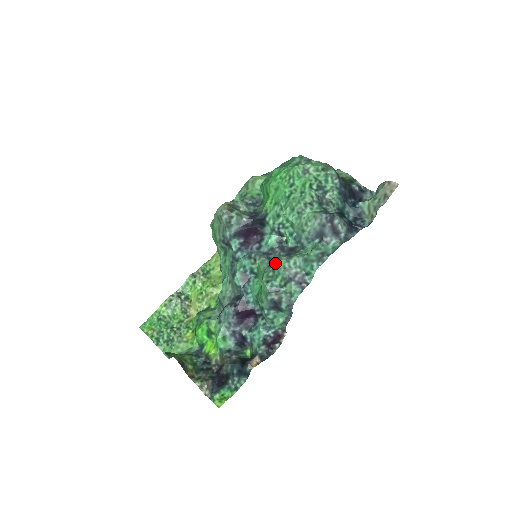
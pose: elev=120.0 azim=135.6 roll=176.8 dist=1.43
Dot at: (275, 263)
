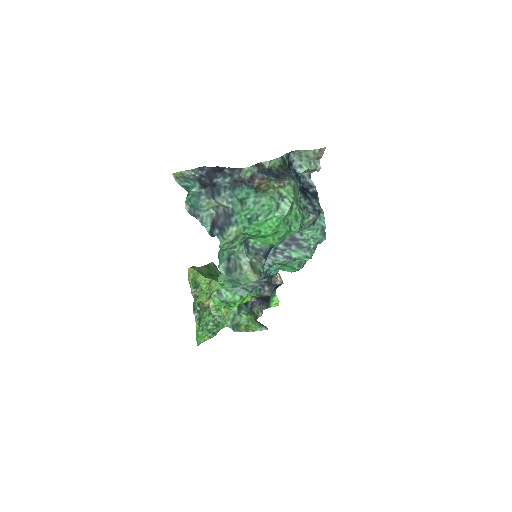
Dot at: (305, 260)
